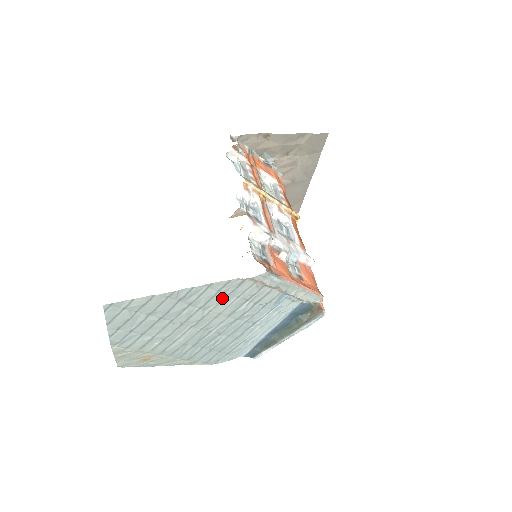
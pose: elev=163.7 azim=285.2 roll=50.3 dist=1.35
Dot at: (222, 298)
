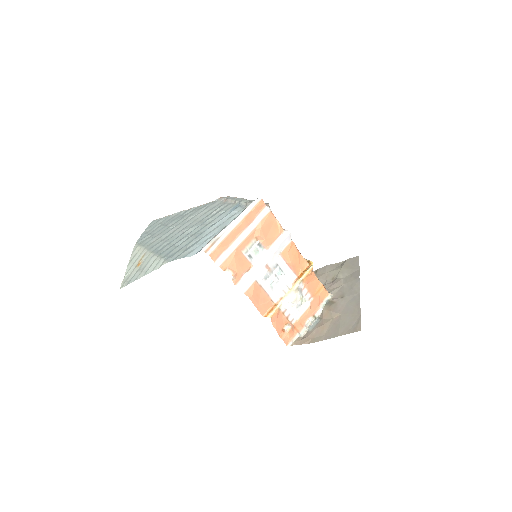
Dot at: (201, 212)
